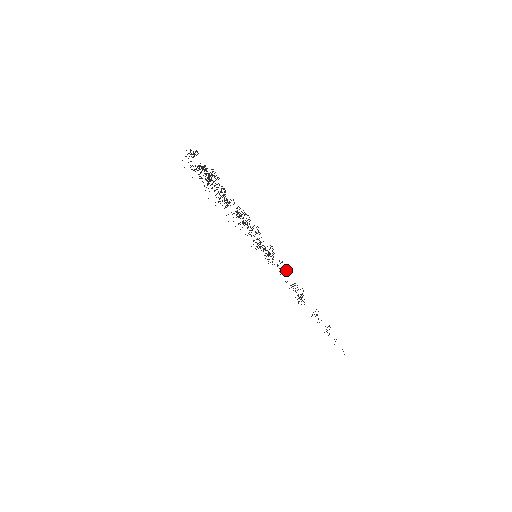
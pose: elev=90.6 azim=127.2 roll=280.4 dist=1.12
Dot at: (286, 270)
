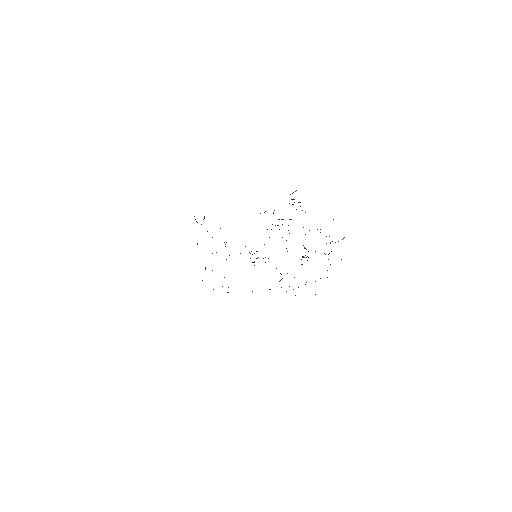
Dot at: occluded
